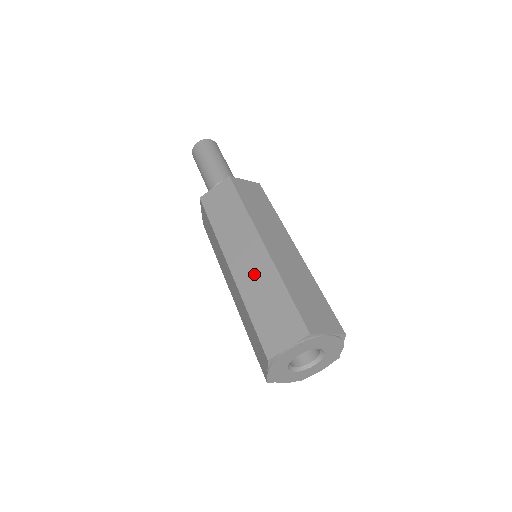
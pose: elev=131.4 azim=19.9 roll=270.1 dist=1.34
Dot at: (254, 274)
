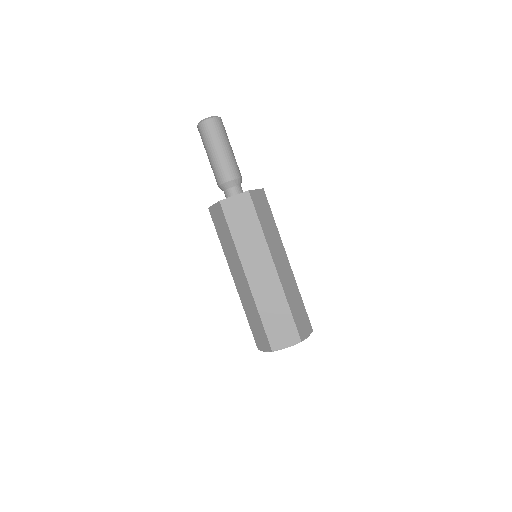
Dot at: (245, 296)
